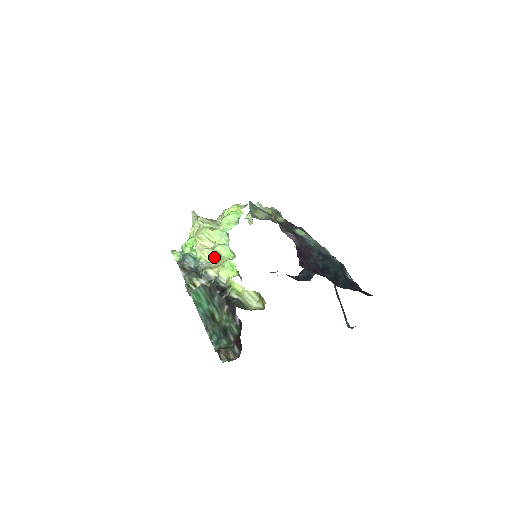
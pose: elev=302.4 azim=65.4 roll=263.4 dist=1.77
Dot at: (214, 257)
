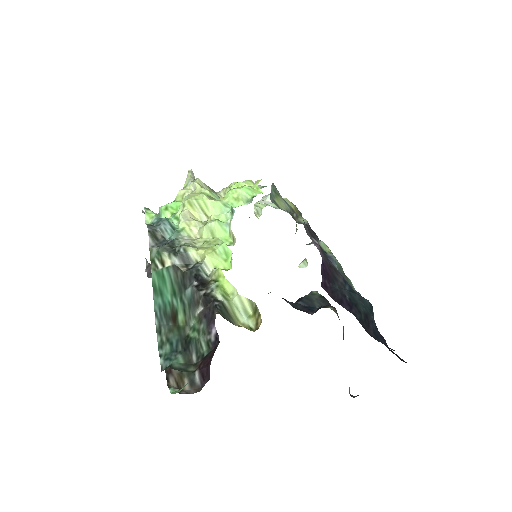
Dot at: (203, 235)
